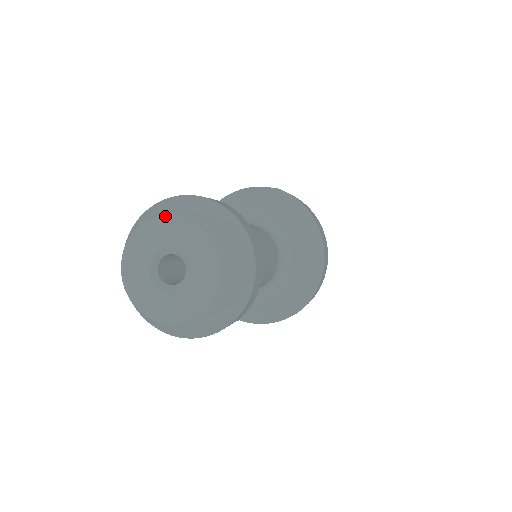
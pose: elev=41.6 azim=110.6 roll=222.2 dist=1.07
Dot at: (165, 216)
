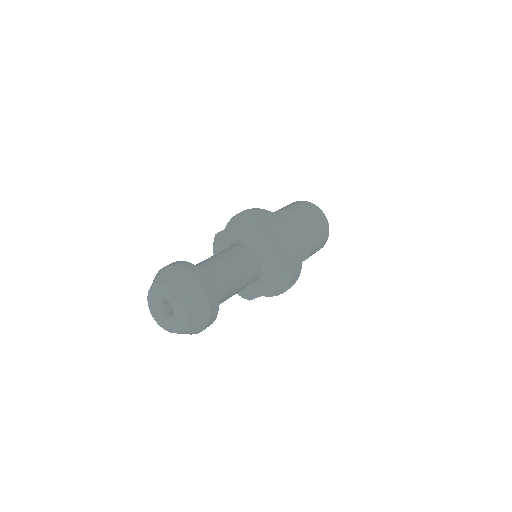
Dot at: (157, 284)
